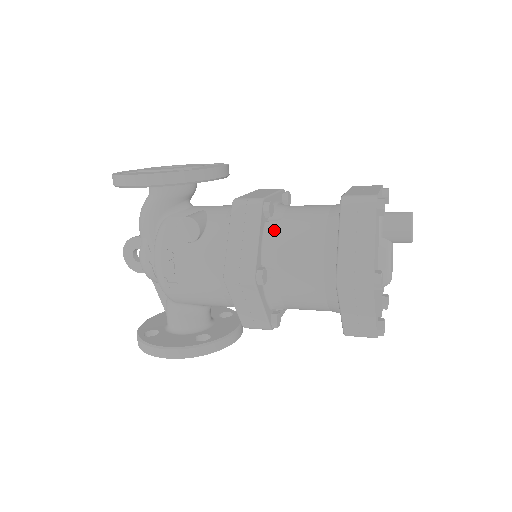
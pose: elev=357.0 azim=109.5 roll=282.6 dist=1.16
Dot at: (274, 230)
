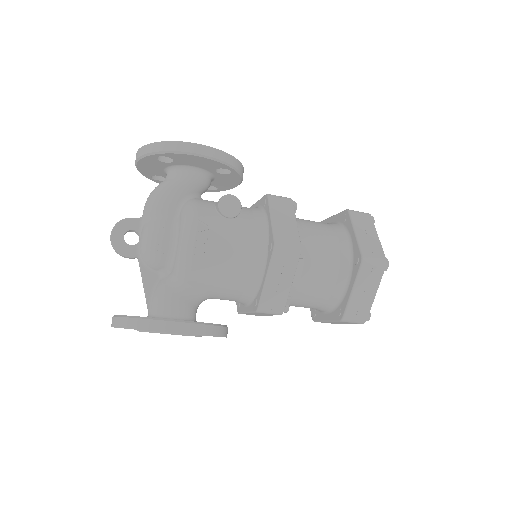
Dot at: (298, 224)
